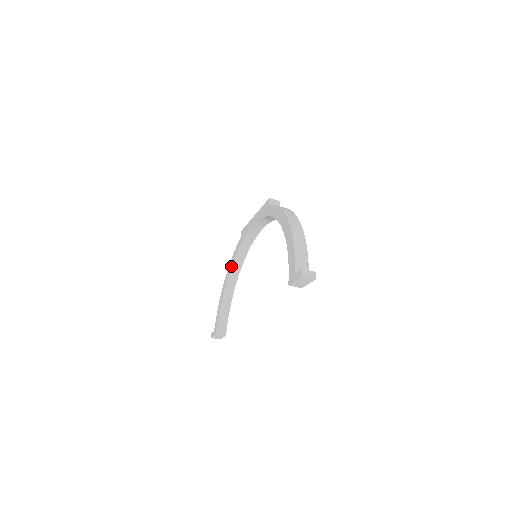
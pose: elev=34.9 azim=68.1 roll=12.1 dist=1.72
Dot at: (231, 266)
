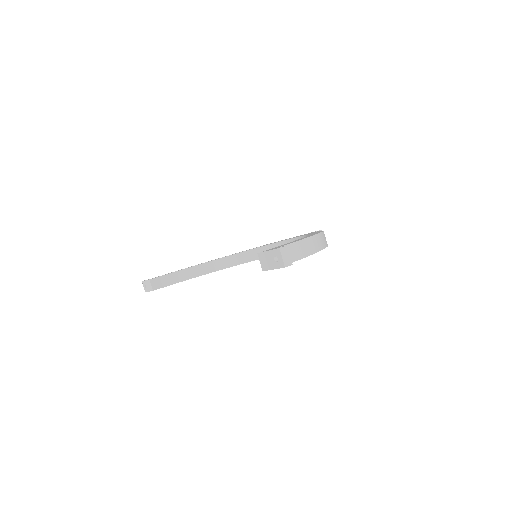
Dot at: occluded
